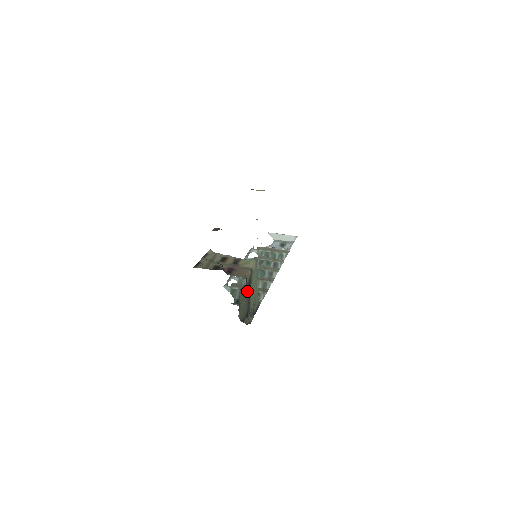
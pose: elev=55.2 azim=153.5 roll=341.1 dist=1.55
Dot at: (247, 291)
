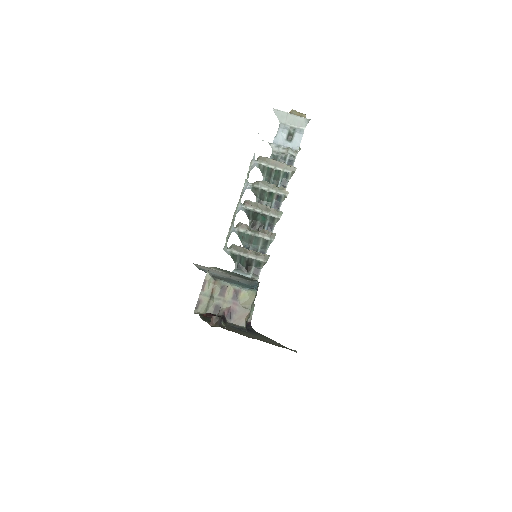
Dot at: occluded
